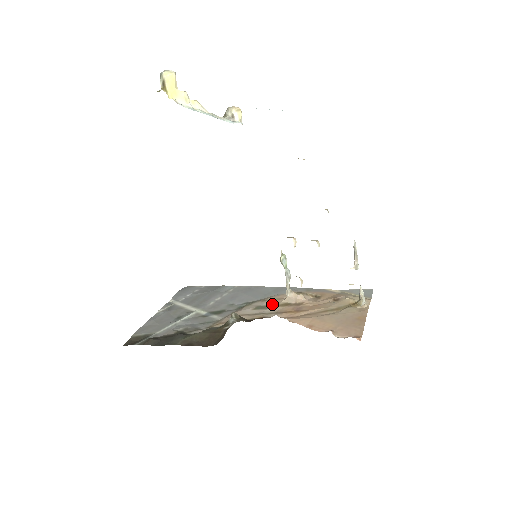
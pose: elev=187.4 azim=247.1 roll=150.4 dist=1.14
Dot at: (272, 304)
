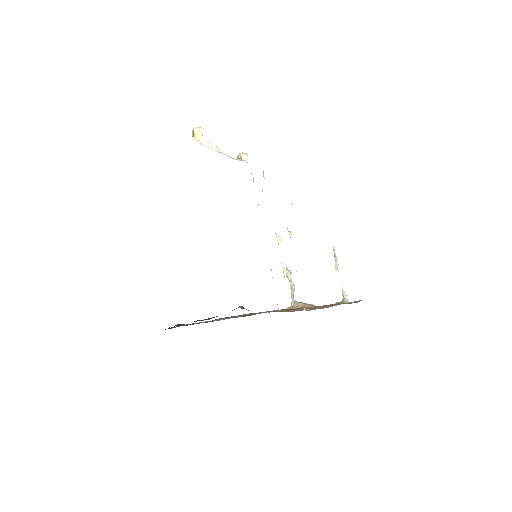
Dot at: (278, 310)
